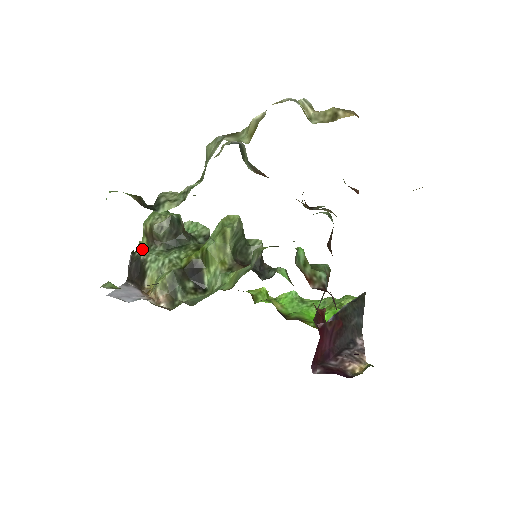
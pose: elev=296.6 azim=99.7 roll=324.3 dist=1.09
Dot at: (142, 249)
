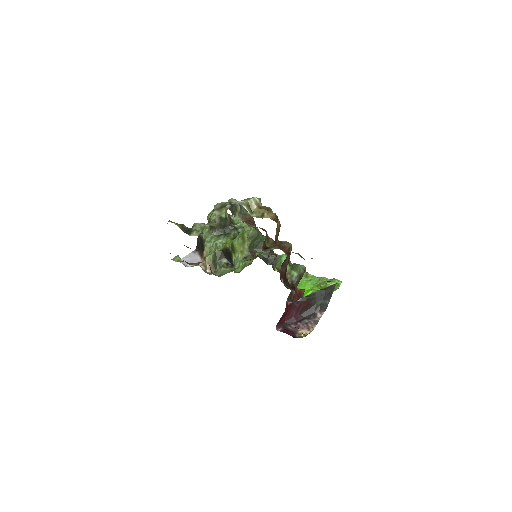
Dot at: (207, 230)
